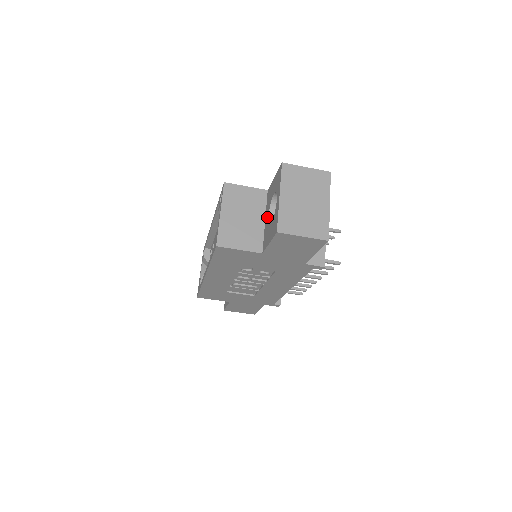
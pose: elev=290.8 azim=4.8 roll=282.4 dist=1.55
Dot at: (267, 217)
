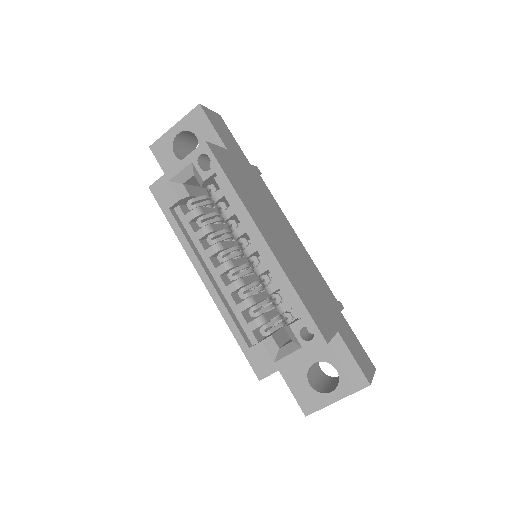
Dot at: (311, 359)
